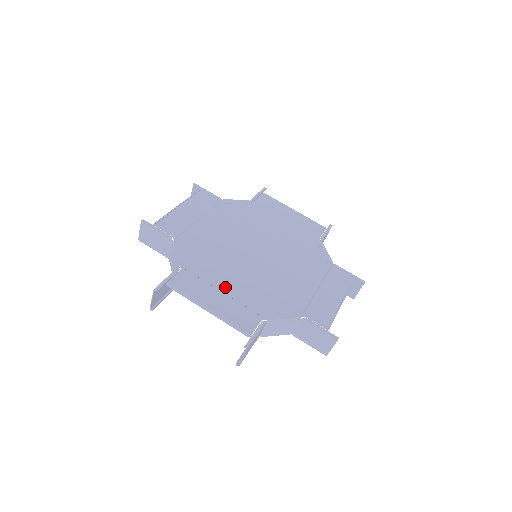
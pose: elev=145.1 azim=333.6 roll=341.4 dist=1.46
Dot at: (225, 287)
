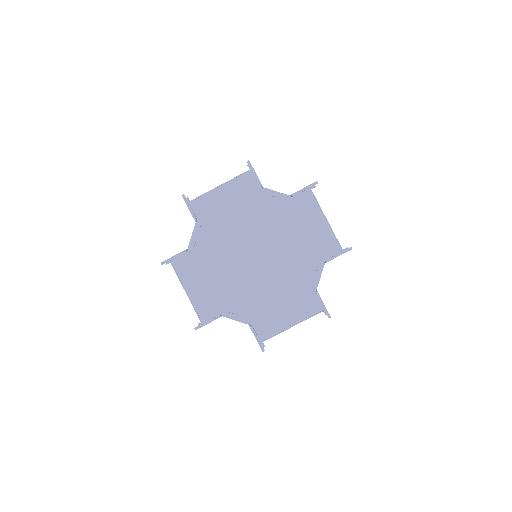
Dot at: (210, 278)
